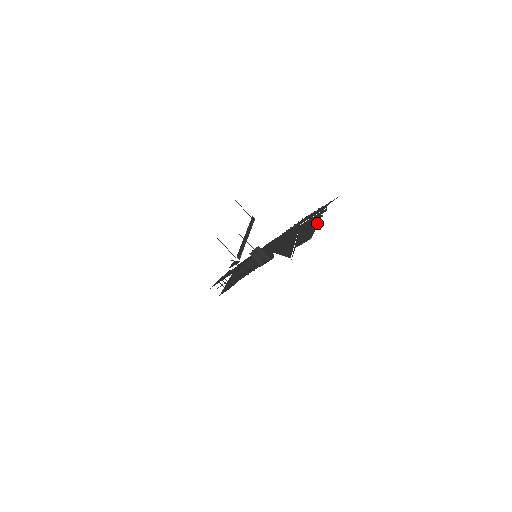
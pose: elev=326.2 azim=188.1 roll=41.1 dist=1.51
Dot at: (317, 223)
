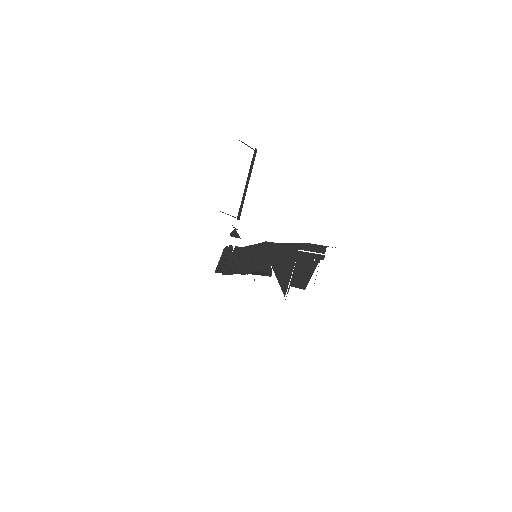
Dot at: (313, 271)
